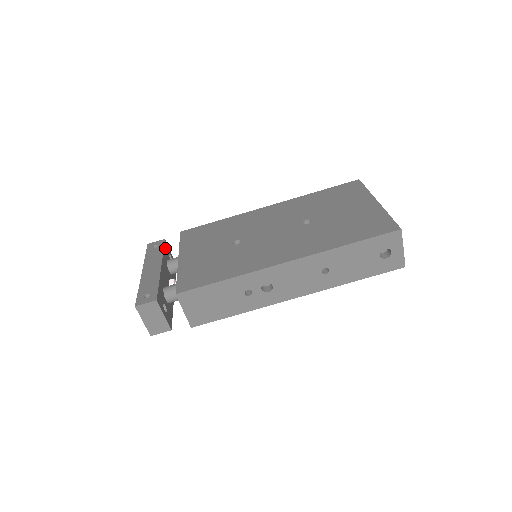
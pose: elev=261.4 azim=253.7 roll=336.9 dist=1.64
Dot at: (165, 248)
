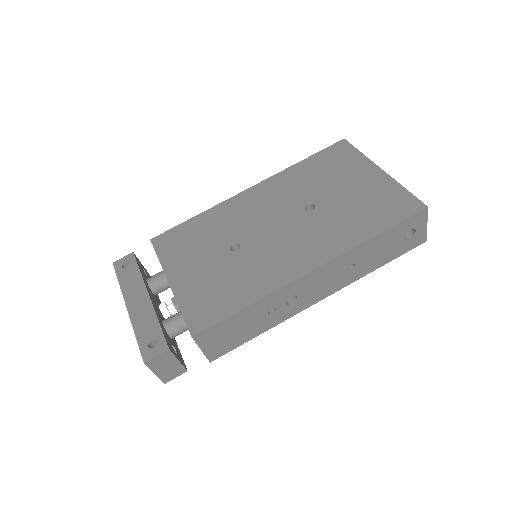
Dot at: (138, 265)
